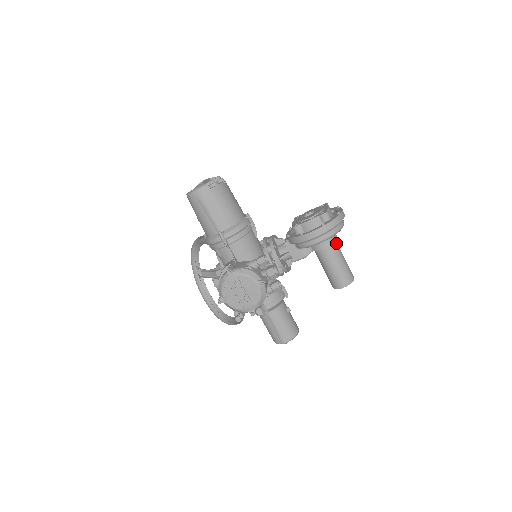
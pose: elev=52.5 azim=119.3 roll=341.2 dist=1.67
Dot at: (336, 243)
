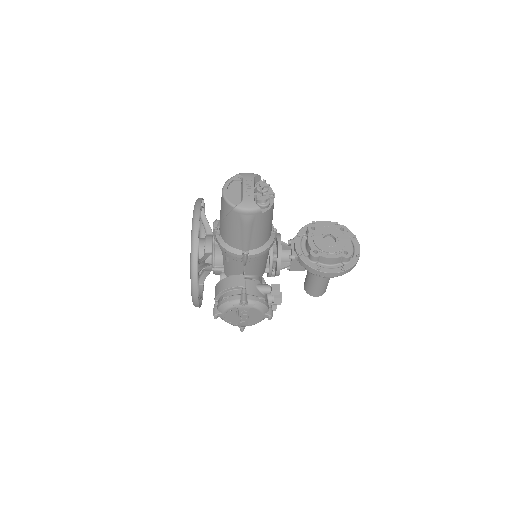
Dot at: occluded
